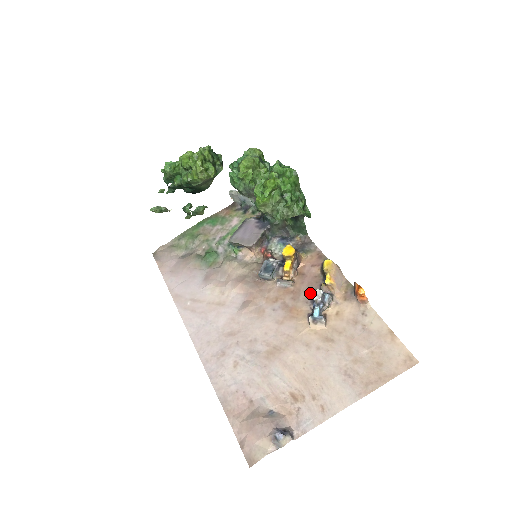
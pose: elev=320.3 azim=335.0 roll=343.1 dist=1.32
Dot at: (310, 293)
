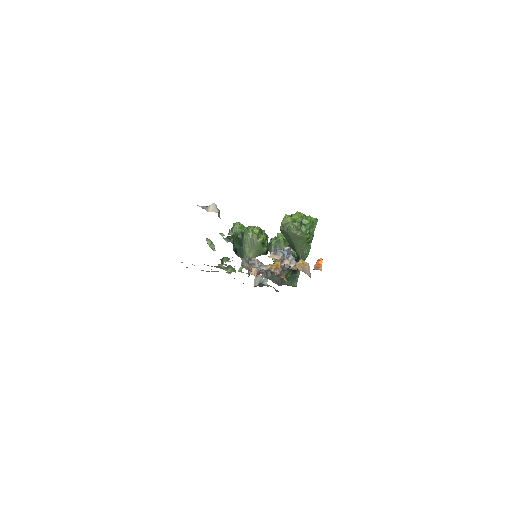
Dot at: occluded
